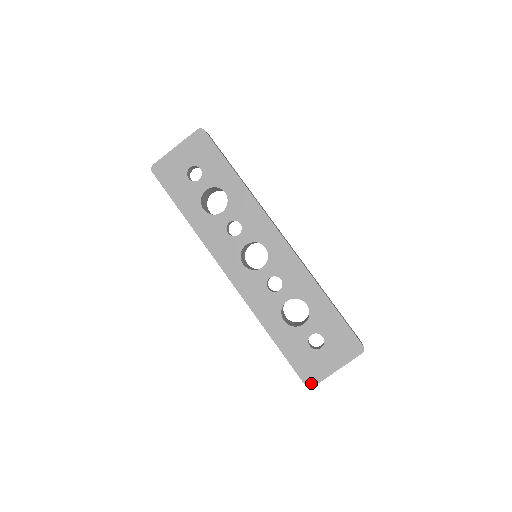
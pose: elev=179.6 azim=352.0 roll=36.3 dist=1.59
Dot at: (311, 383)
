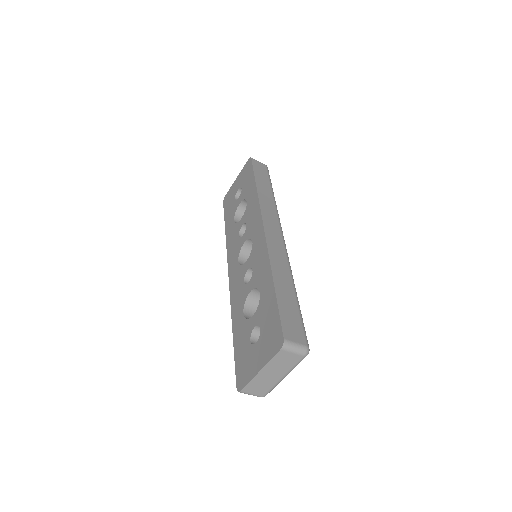
Dot at: (240, 386)
